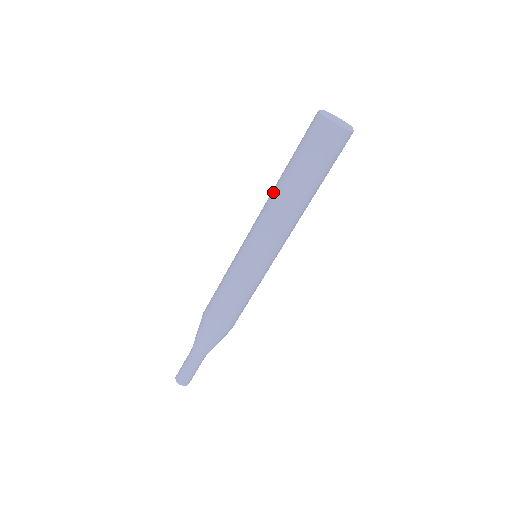
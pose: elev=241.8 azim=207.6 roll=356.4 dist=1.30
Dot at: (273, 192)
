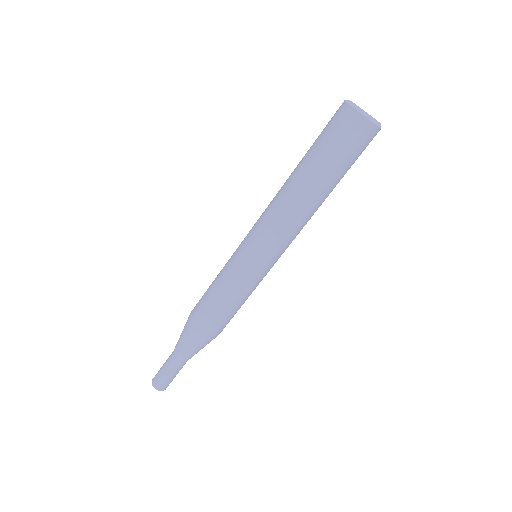
Dot at: (296, 200)
